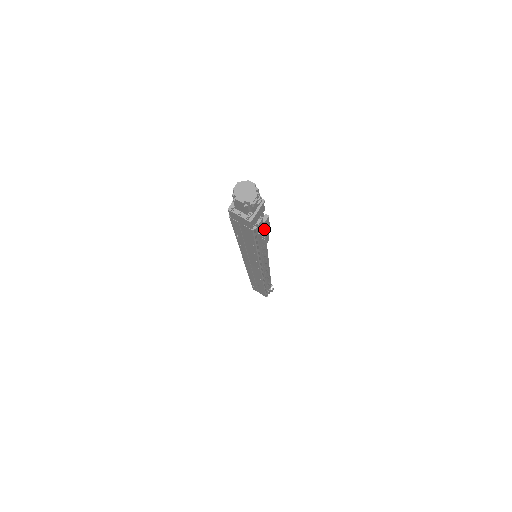
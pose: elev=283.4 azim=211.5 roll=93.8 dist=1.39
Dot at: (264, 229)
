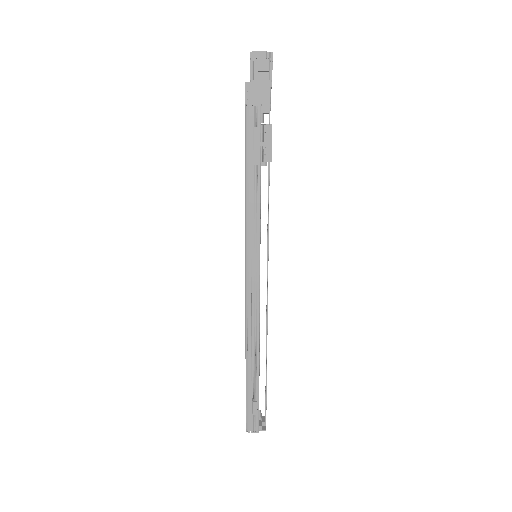
Dot at: (263, 151)
